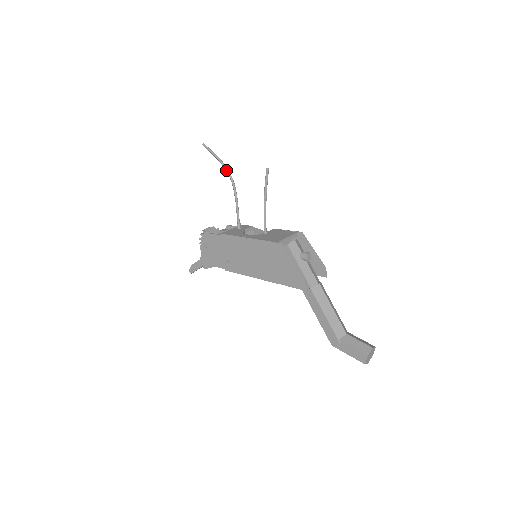
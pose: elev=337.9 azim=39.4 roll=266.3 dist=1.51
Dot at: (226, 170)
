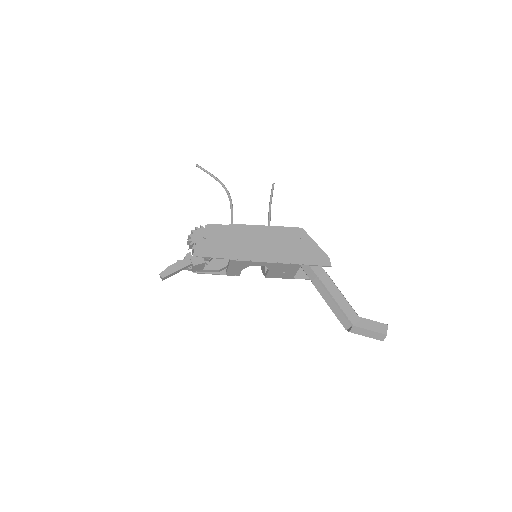
Dot at: (223, 185)
